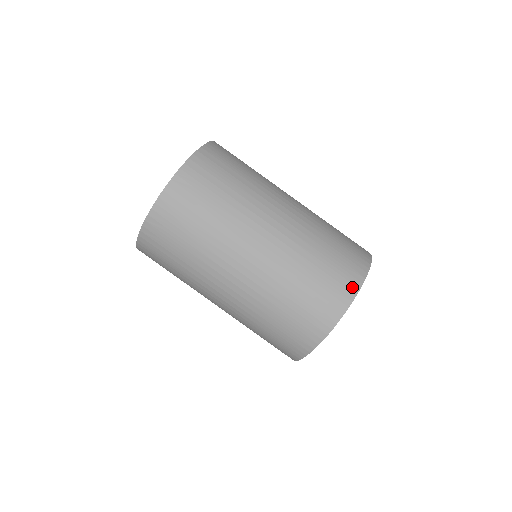
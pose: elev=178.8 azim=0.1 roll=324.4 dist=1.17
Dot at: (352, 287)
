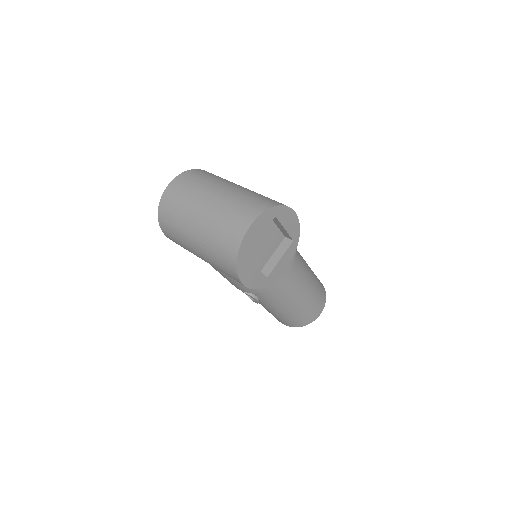
Dot at: (258, 212)
